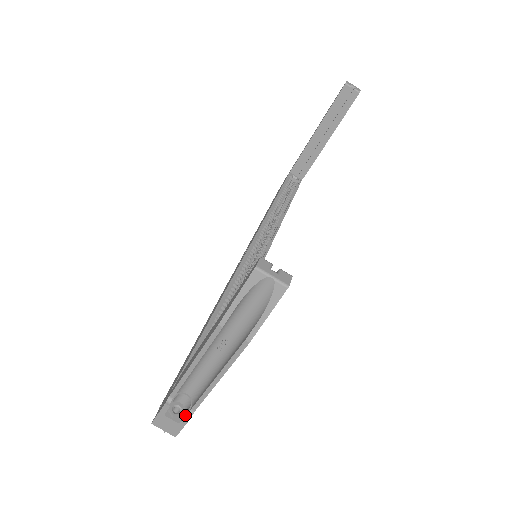
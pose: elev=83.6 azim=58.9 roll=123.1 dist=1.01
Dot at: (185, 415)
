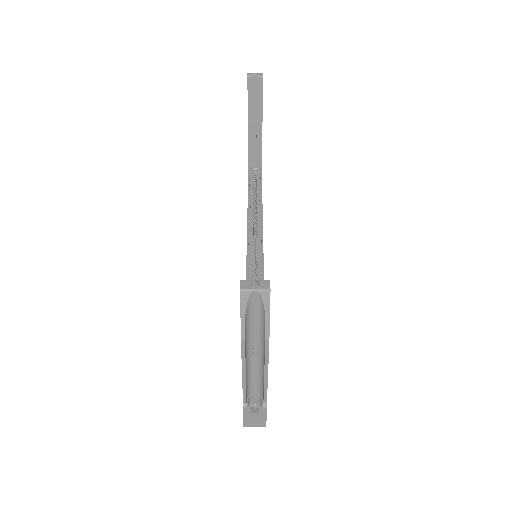
Dot at: (262, 409)
